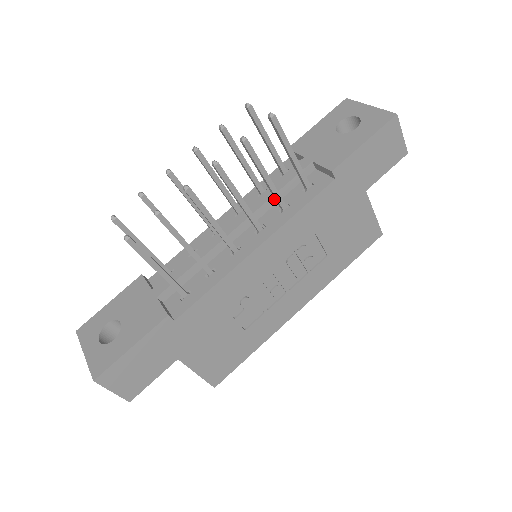
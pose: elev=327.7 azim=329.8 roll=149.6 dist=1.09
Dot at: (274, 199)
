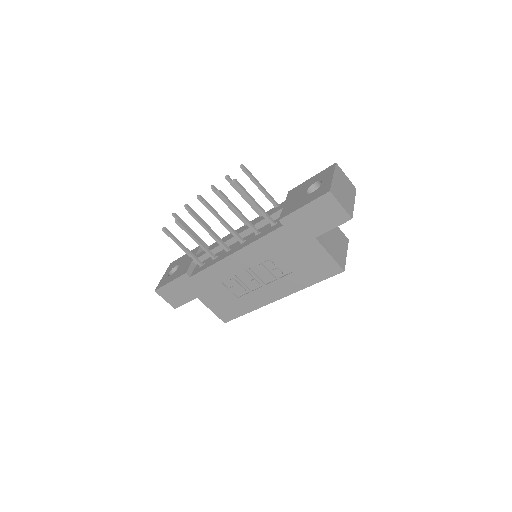
Dot at: (258, 226)
